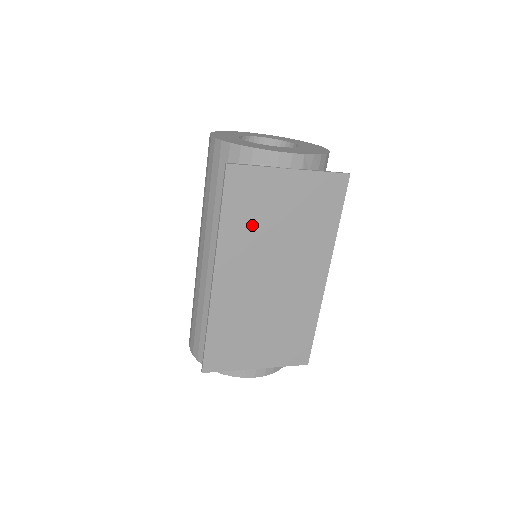
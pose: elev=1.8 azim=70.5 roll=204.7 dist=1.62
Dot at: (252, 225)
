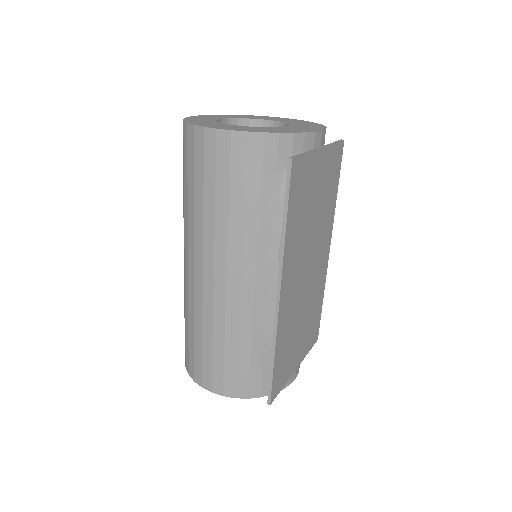
Dot at: (301, 221)
